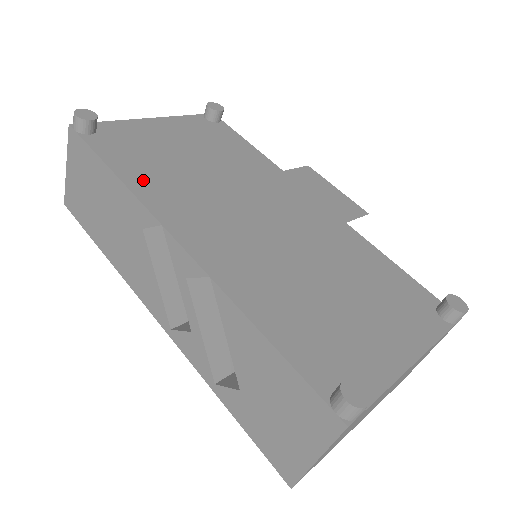
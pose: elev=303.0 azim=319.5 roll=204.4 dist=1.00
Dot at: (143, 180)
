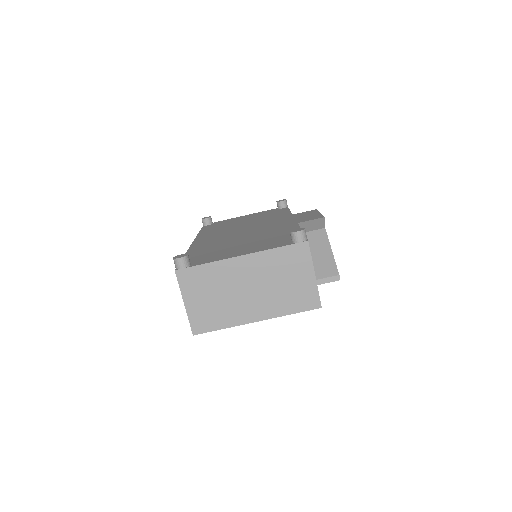
Dot at: (208, 231)
